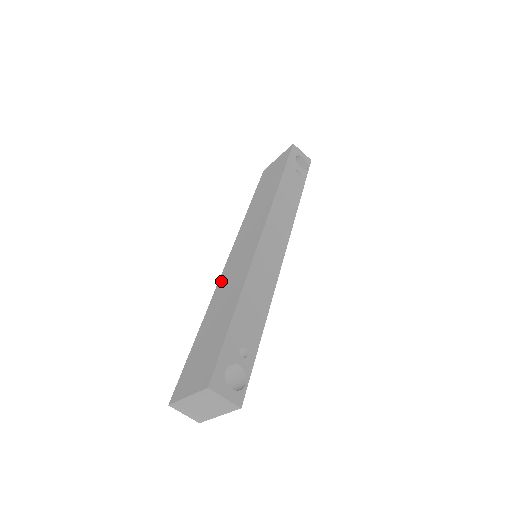
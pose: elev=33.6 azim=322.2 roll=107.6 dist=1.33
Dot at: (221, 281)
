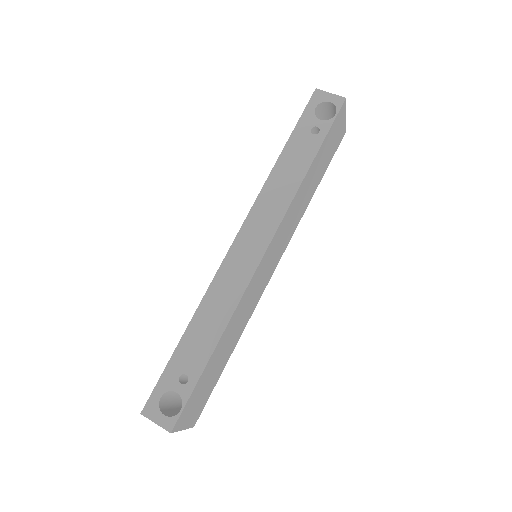
Dot at: occluded
